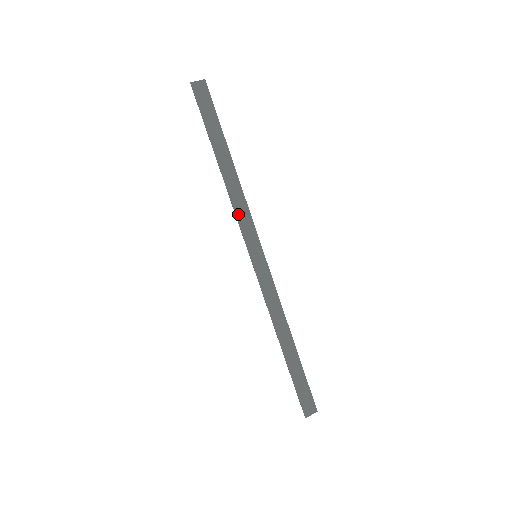
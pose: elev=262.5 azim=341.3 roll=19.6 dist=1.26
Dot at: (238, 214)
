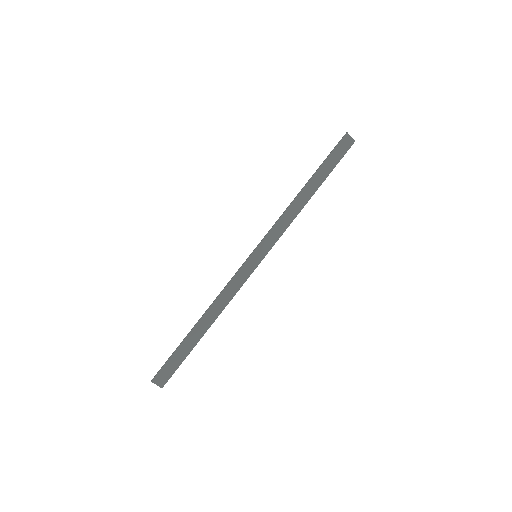
Dot at: (279, 222)
